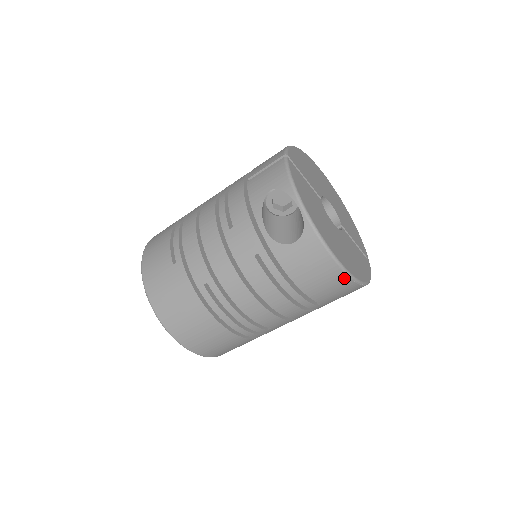
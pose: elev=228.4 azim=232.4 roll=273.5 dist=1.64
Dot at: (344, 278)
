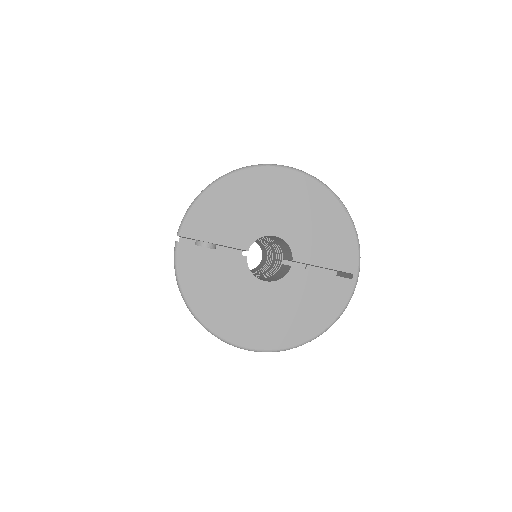
Dot at: occluded
